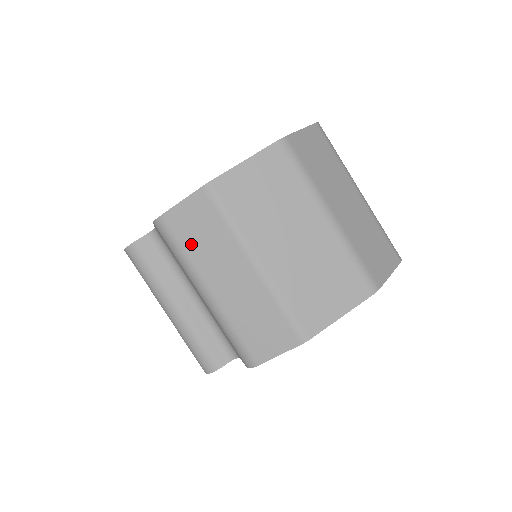
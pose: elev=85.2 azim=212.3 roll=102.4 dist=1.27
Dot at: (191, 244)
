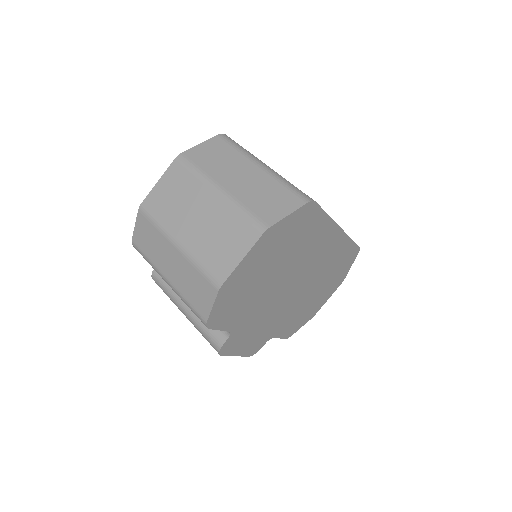
Dot at: (148, 250)
